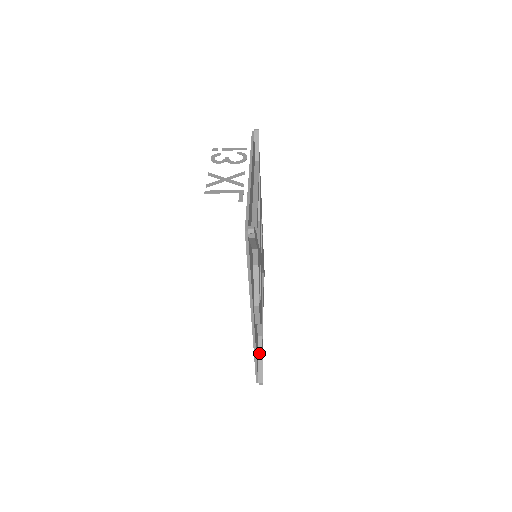
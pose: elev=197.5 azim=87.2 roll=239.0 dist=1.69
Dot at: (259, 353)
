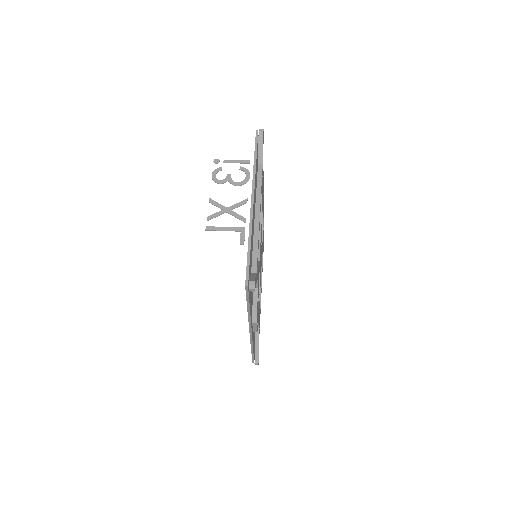
Dot at: (256, 341)
